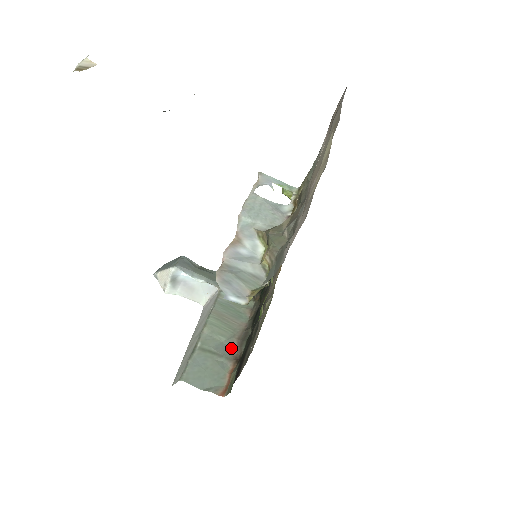
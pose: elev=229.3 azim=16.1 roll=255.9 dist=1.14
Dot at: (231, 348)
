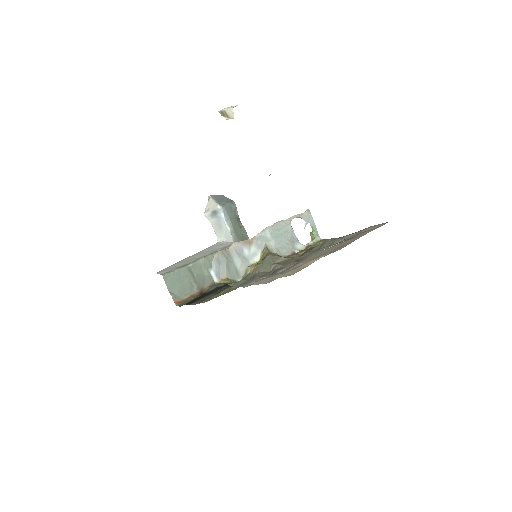
Dot at: (206, 283)
